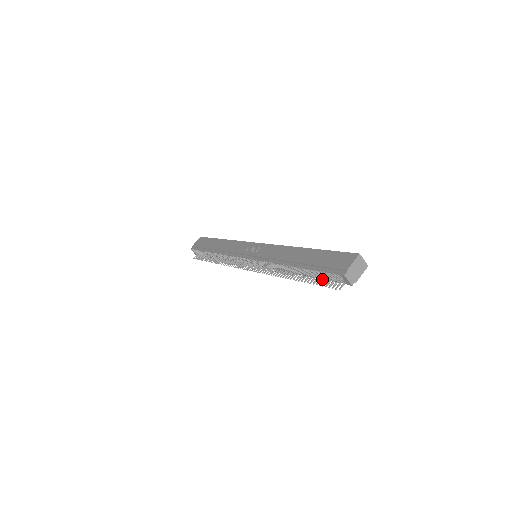
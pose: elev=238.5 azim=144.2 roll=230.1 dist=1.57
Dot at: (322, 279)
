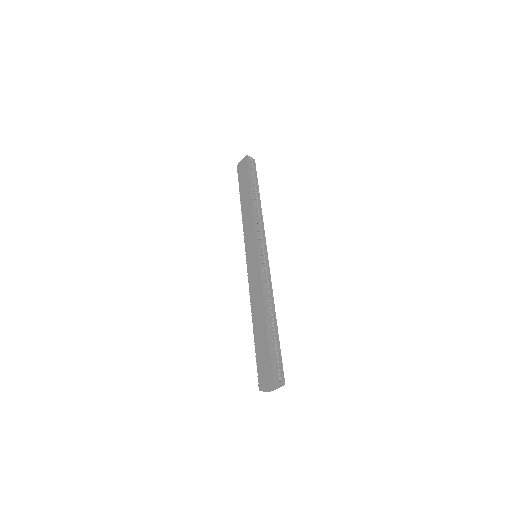
Dot at: occluded
